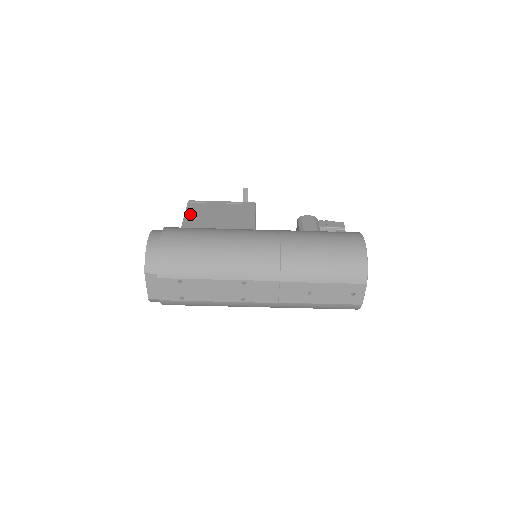
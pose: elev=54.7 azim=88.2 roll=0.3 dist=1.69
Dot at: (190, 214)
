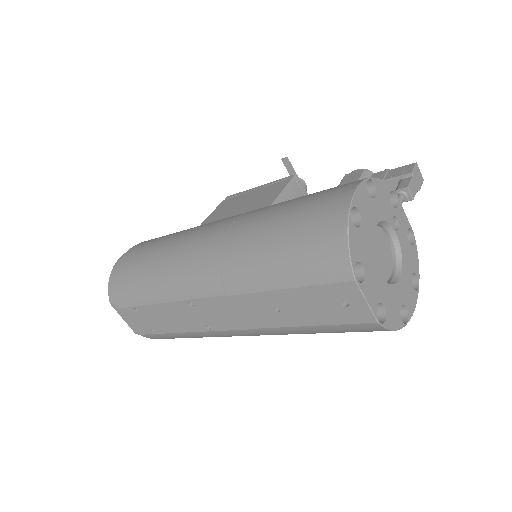
Dot at: (212, 215)
